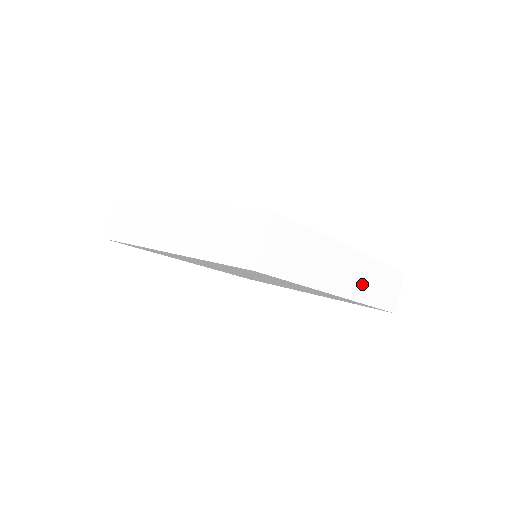
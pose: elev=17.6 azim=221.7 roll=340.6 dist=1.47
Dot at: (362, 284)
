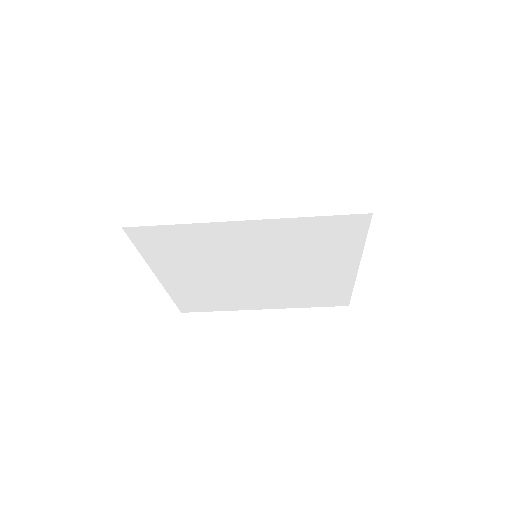
Dot at: occluded
